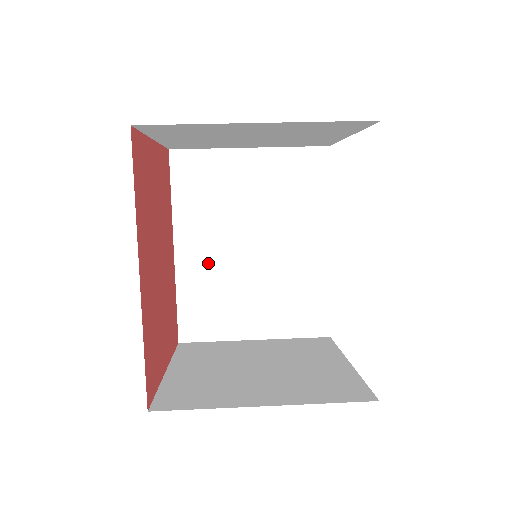
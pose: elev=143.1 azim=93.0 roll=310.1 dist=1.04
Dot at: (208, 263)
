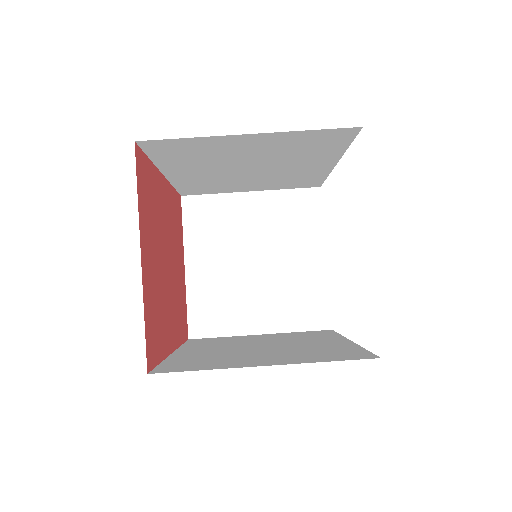
Dot at: (202, 177)
